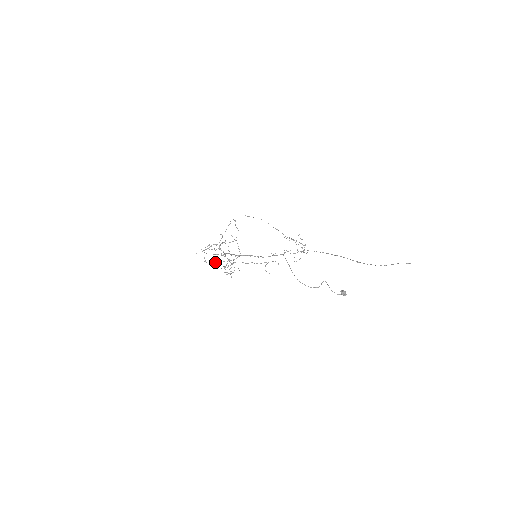
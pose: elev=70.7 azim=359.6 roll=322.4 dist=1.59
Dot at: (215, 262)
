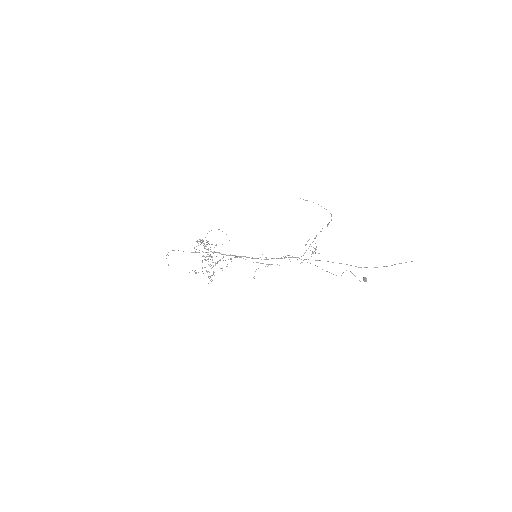
Dot at: occluded
